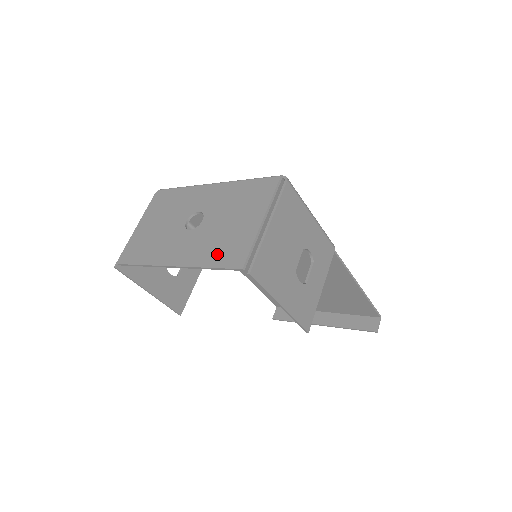
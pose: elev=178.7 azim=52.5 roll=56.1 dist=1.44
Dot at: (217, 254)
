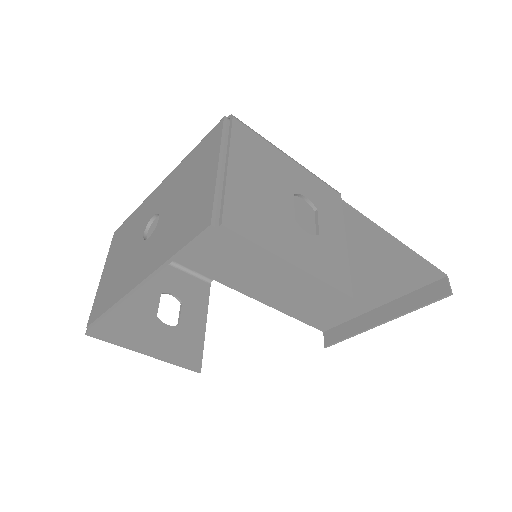
Dot at: (180, 234)
